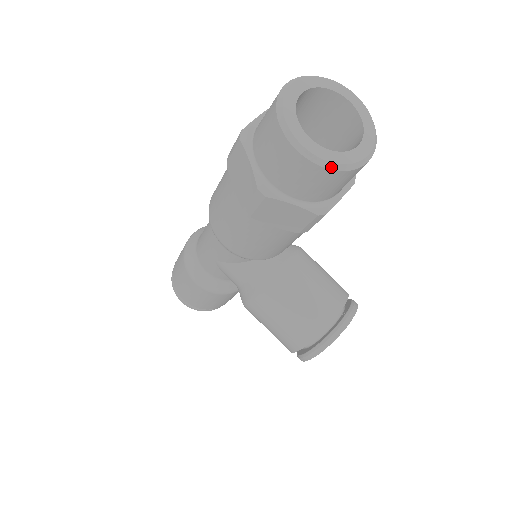
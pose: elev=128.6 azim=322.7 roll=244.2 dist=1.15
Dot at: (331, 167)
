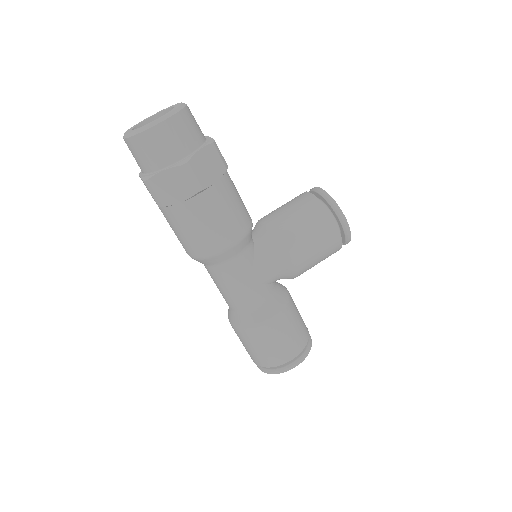
Dot at: (178, 110)
